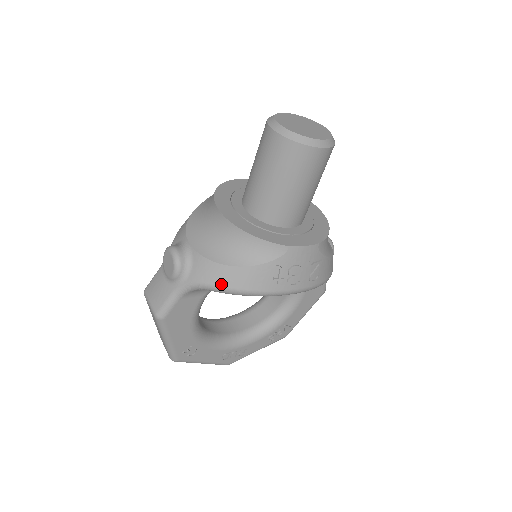
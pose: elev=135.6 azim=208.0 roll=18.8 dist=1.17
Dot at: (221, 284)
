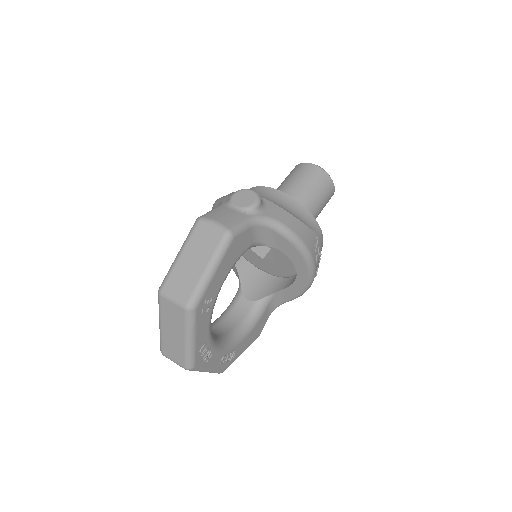
Dot at: (290, 227)
